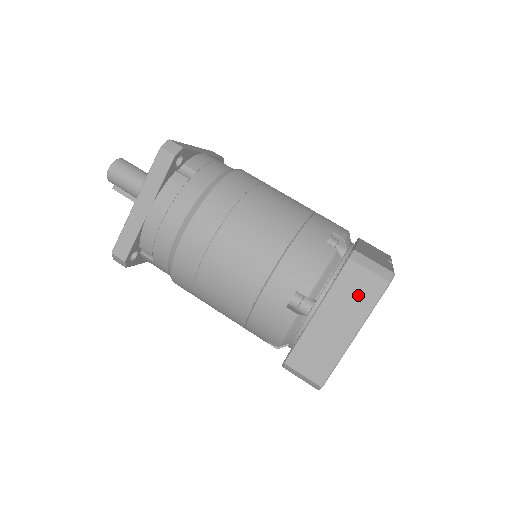
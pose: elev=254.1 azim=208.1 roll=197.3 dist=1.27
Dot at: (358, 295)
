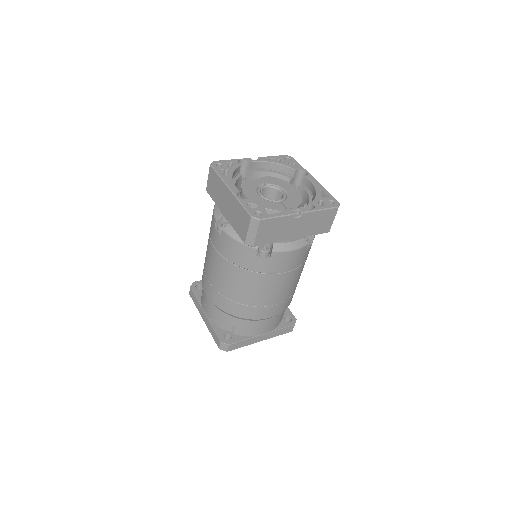
Dot at: (216, 186)
